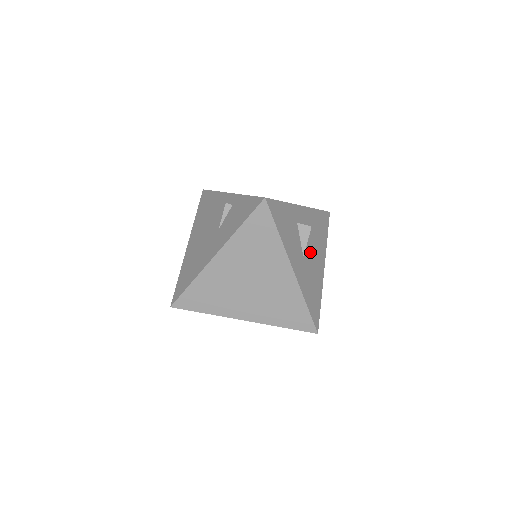
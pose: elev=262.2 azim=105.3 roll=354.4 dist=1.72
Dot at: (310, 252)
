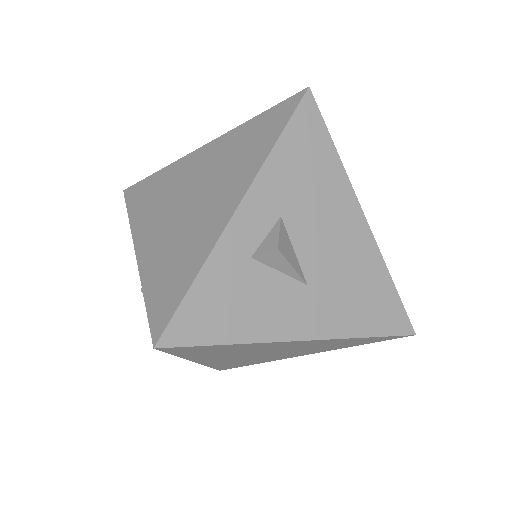
Dot at: (316, 250)
